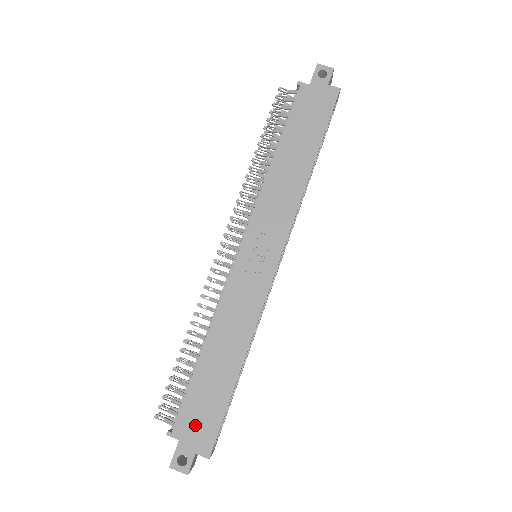
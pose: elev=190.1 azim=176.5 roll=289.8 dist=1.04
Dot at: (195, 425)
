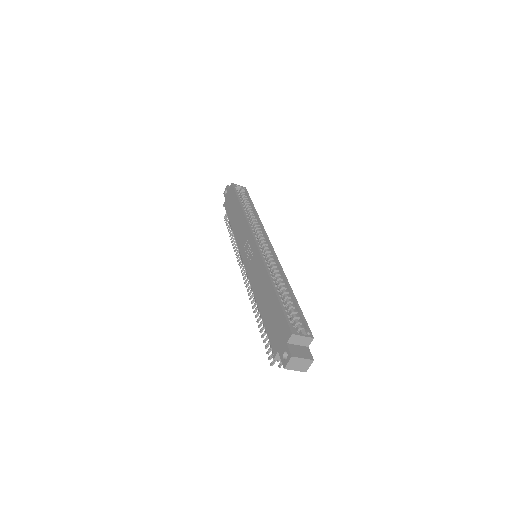
Dot at: (277, 335)
